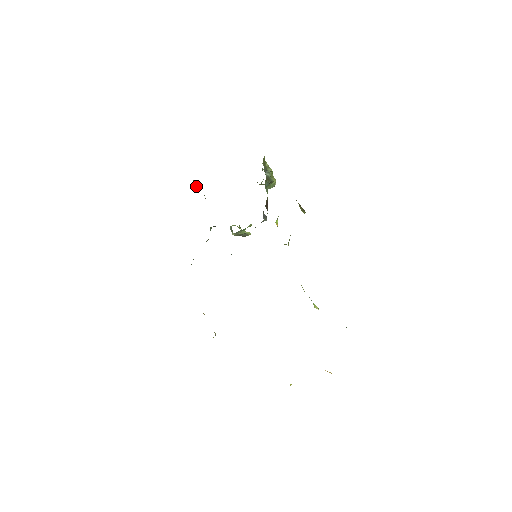
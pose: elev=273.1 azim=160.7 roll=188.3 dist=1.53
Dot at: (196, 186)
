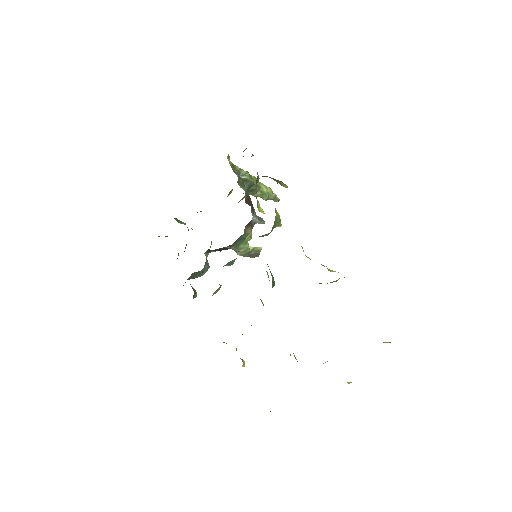
Dot at: (181, 223)
